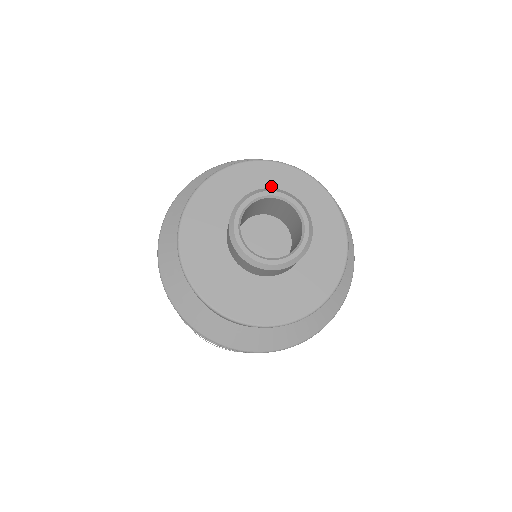
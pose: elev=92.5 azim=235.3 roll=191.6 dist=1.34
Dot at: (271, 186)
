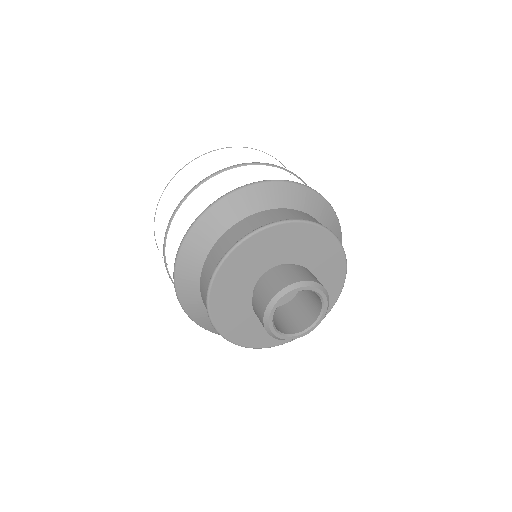
Dot at: (318, 255)
